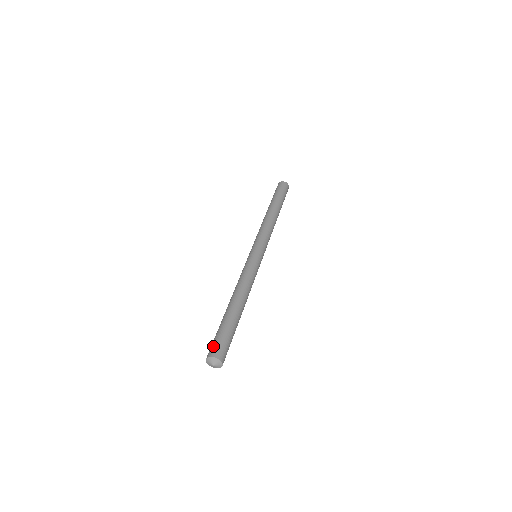
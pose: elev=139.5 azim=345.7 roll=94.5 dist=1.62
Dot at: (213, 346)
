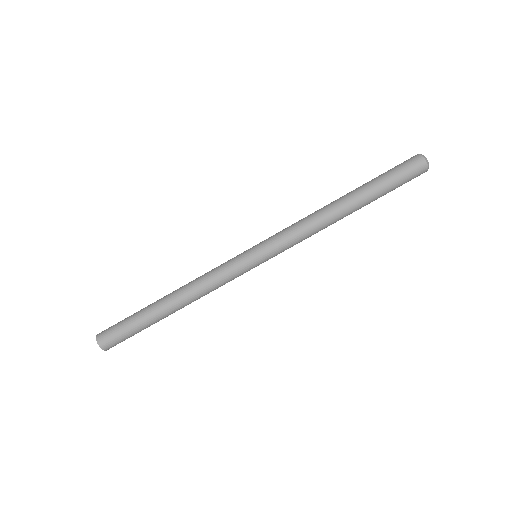
Dot at: (108, 329)
